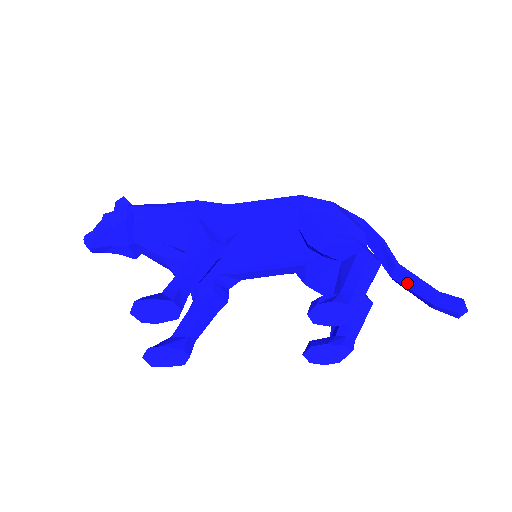
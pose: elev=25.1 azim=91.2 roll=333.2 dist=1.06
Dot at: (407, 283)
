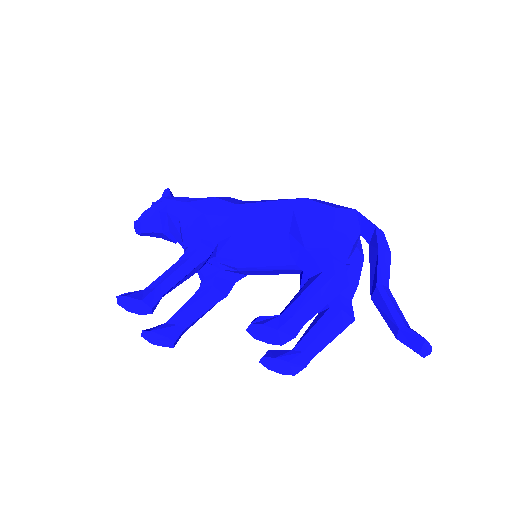
Dot at: (380, 308)
